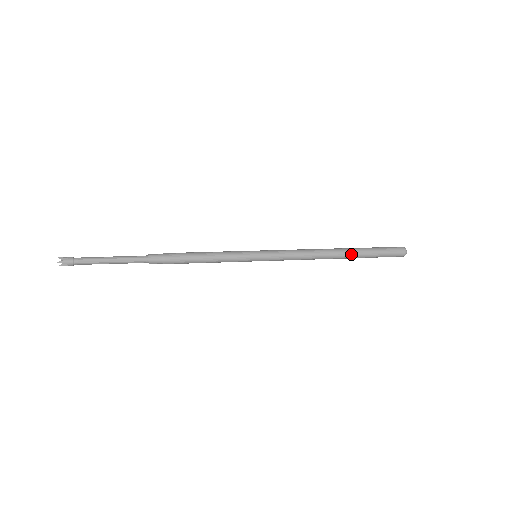
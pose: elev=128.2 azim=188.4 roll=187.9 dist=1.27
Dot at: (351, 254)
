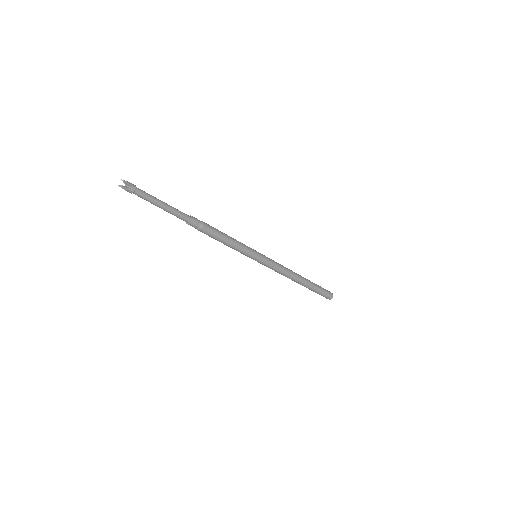
Dot at: (305, 286)
